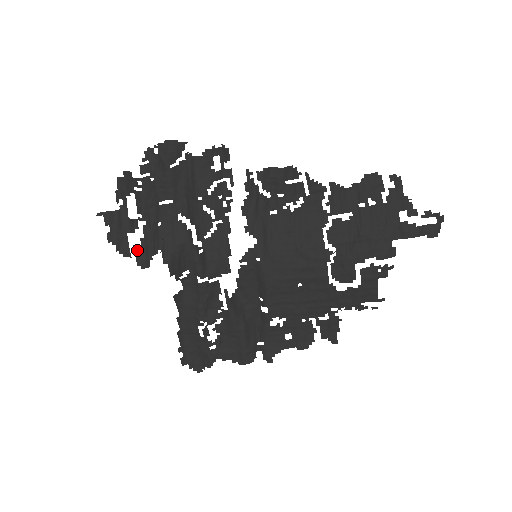
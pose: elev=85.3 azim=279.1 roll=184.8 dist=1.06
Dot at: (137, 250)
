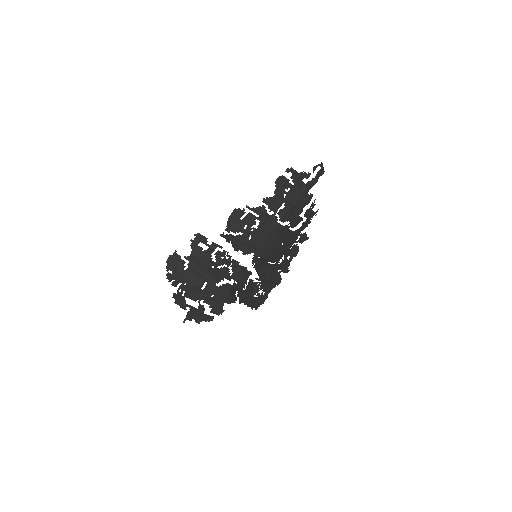
Dot at: (212, 312)
